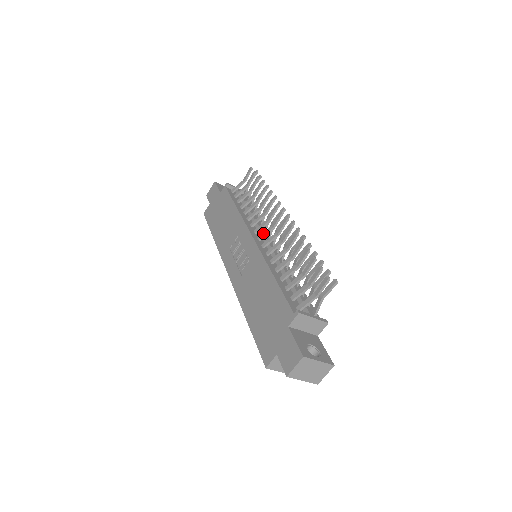
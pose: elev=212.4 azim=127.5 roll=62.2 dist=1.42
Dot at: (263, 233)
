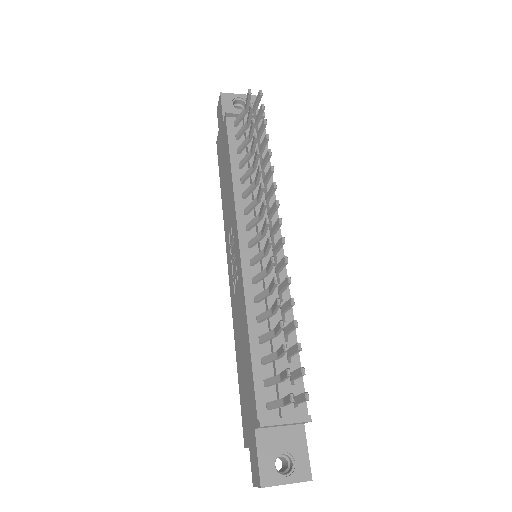
Dot at: (252, 239)
